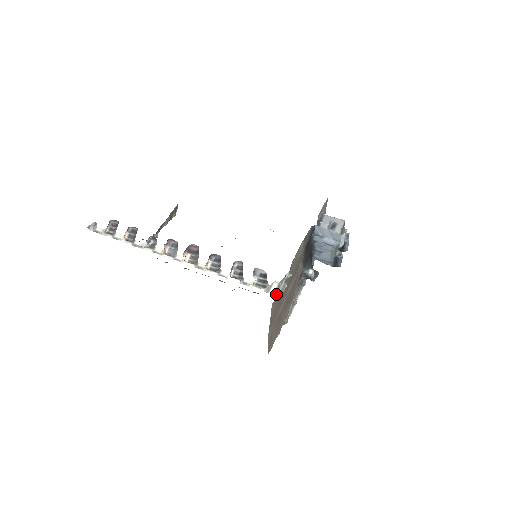
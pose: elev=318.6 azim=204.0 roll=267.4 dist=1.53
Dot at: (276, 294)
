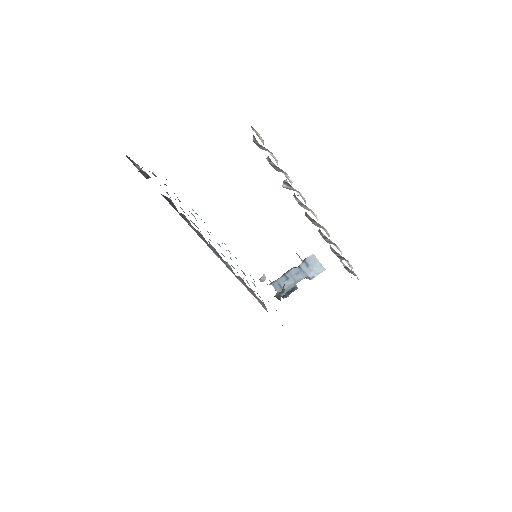
Dot at: occluded
